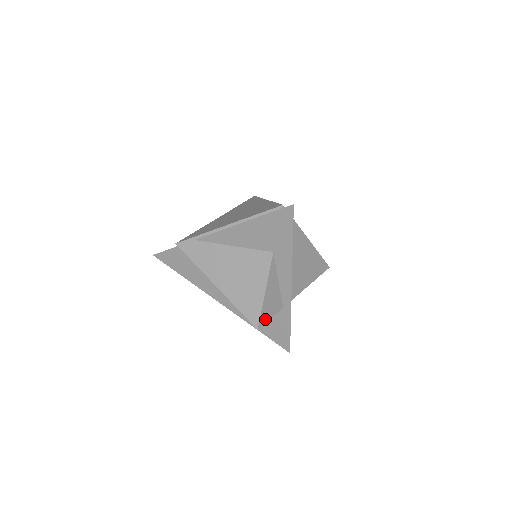
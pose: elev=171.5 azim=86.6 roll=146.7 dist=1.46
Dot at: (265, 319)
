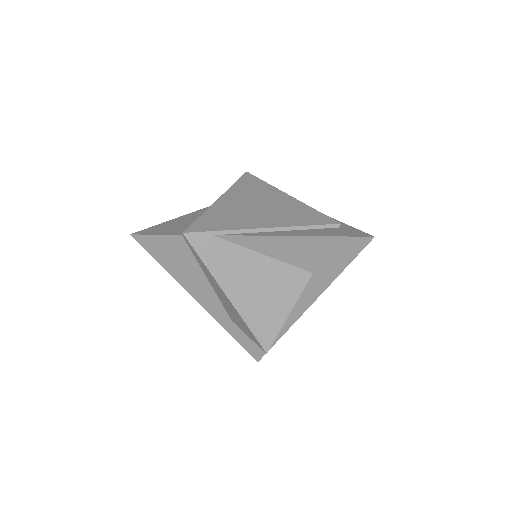
Dot at: occluded
